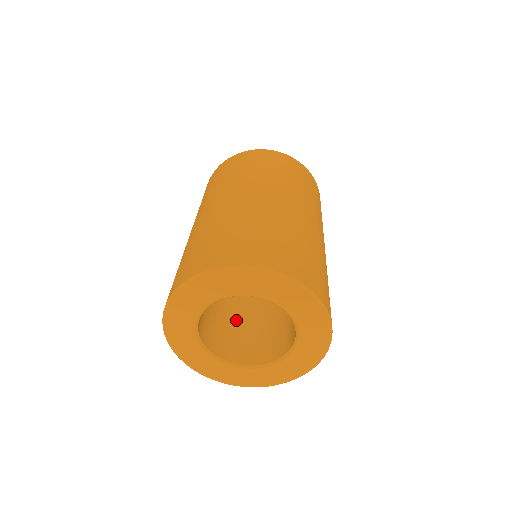
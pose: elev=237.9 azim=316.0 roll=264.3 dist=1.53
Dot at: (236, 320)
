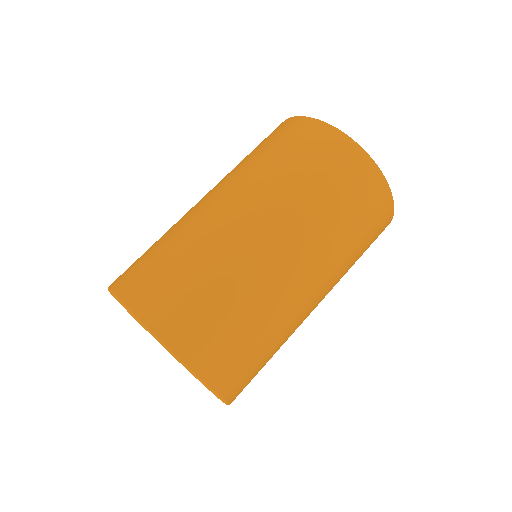
Dot at: occluded
